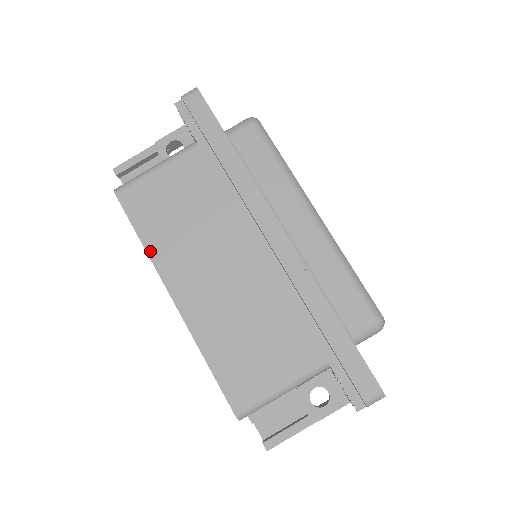
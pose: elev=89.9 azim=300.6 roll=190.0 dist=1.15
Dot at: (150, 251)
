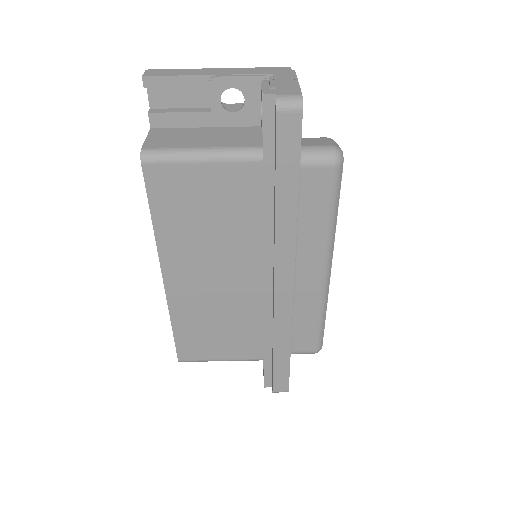
Dot at: (158, 235)
